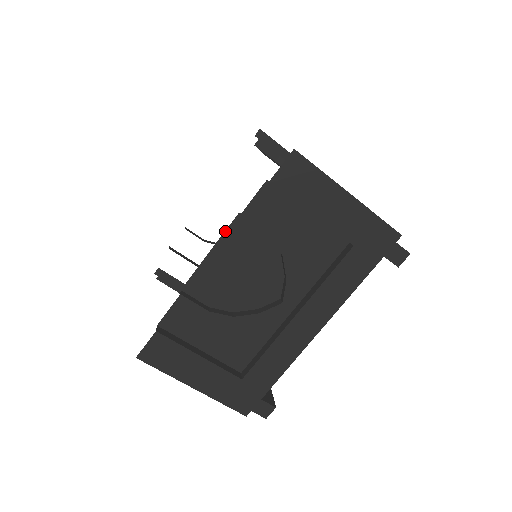
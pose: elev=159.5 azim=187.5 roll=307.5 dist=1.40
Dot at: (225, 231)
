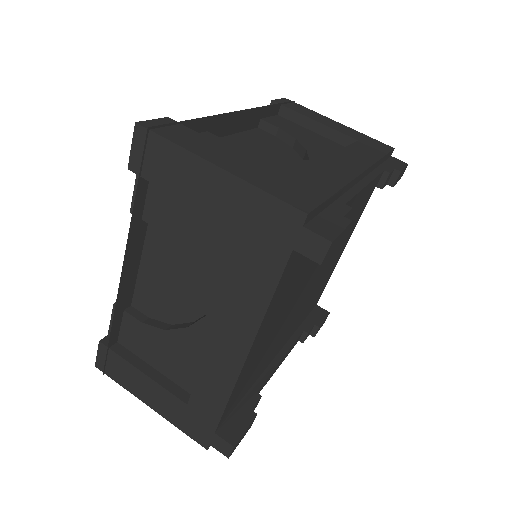
Dot at: occluded
